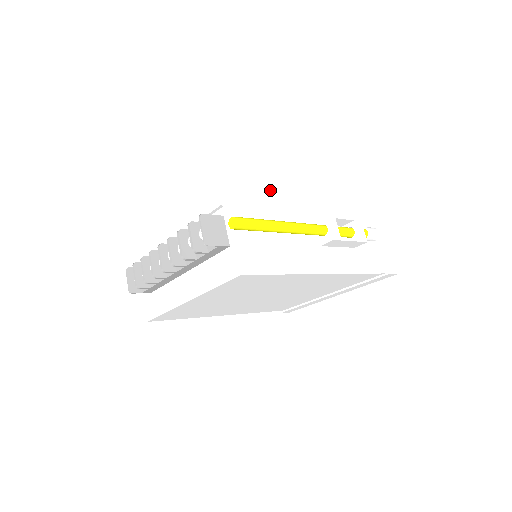
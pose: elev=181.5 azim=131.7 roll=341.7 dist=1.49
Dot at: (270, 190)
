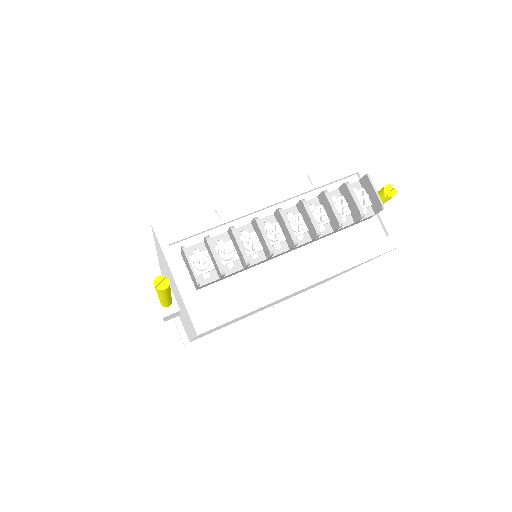
Dot at: occluded
